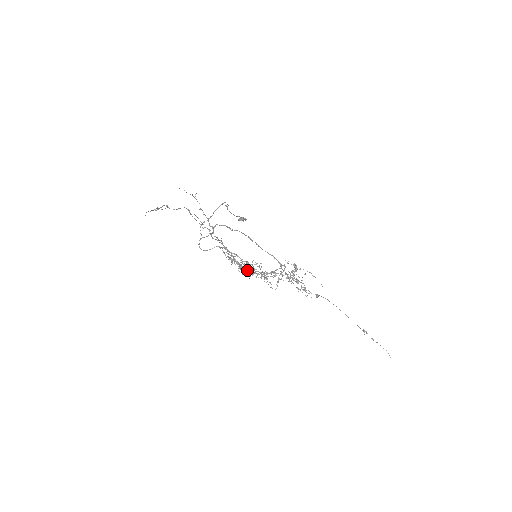
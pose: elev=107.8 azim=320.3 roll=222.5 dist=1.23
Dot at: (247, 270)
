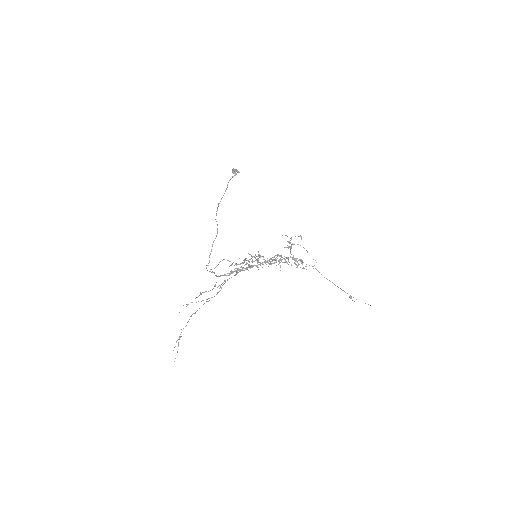
Dot at: occluded
